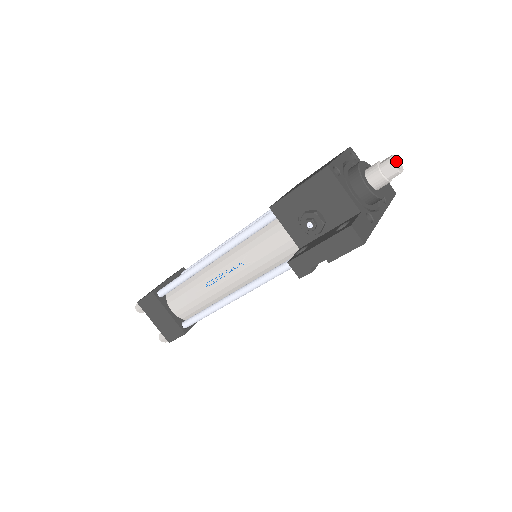
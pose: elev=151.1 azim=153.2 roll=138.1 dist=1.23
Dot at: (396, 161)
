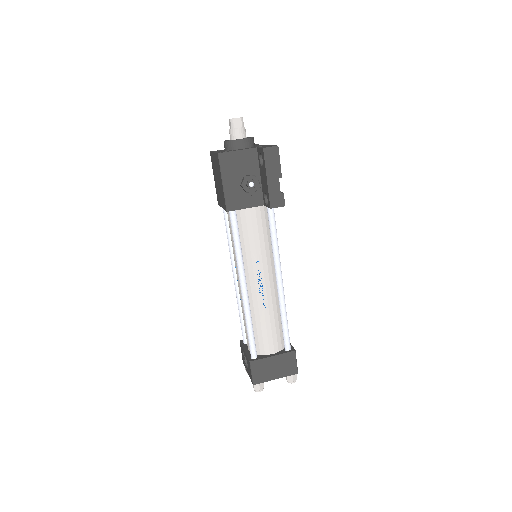
Dot at: occluded
